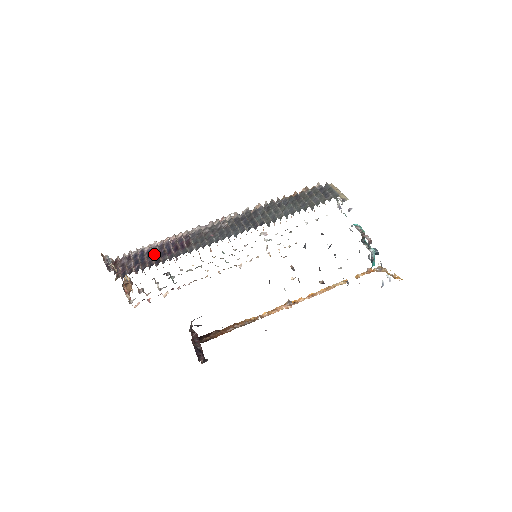
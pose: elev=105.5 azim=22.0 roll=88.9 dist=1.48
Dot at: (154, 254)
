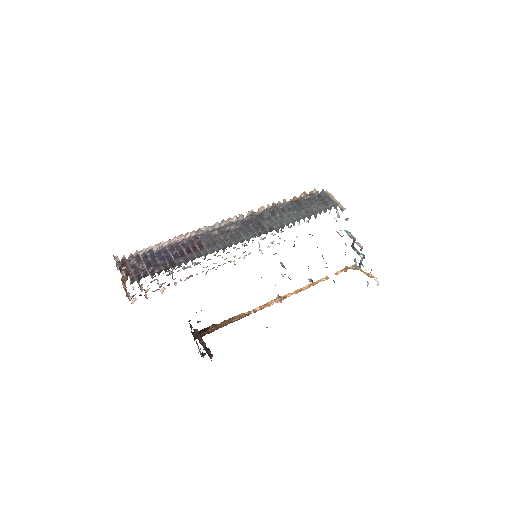
Dot at: (166, 256)
